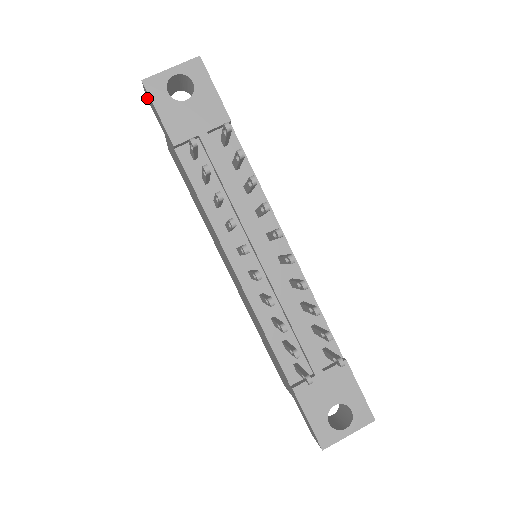
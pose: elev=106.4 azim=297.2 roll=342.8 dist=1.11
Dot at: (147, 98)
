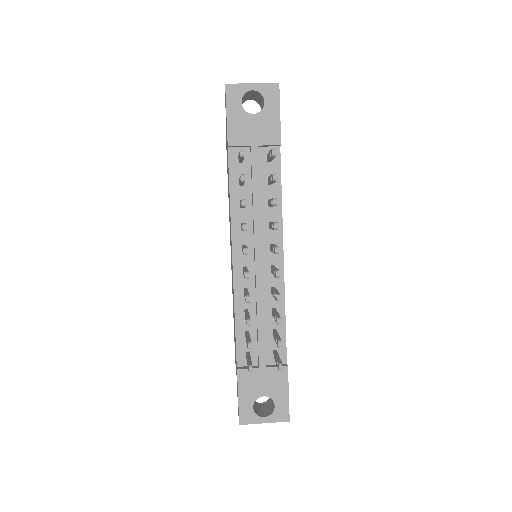
Dot at: occluded
